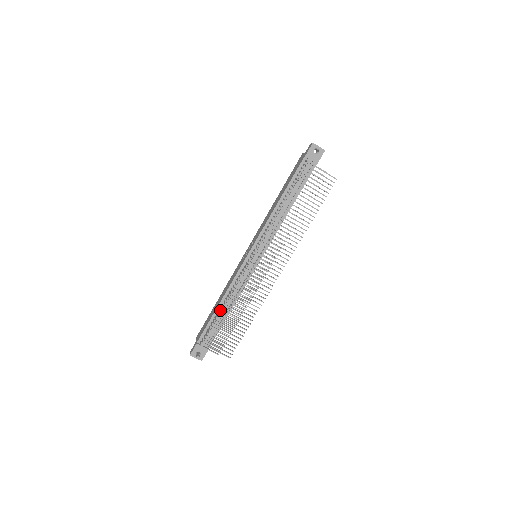
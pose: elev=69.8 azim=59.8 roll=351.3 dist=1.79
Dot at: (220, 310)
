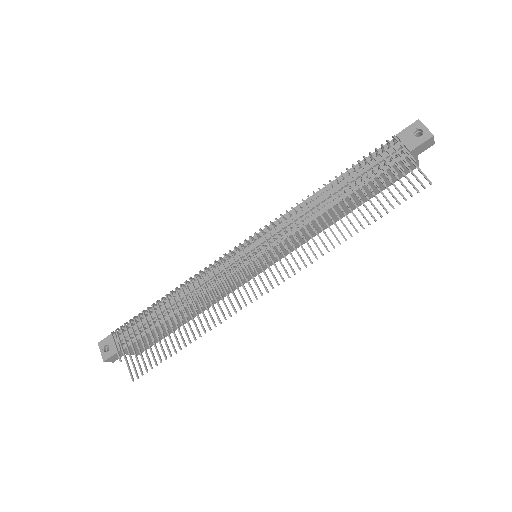
Dot at: occluded
